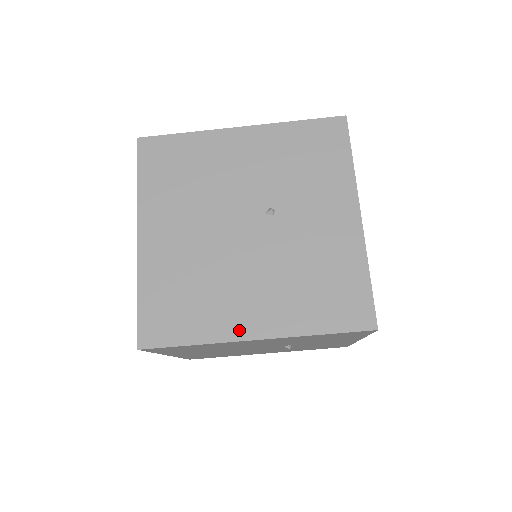
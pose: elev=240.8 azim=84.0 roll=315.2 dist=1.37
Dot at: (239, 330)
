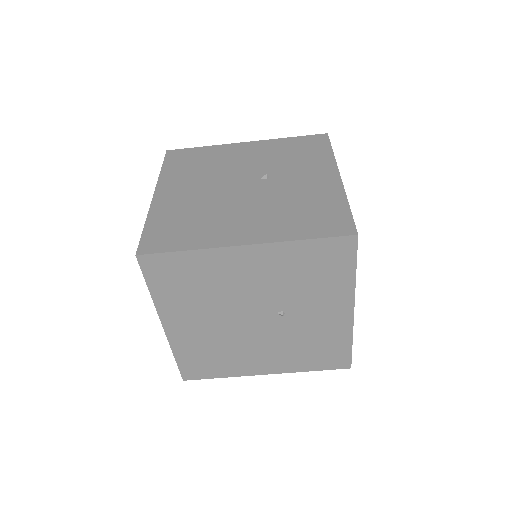
Dot at: (230, 240)
